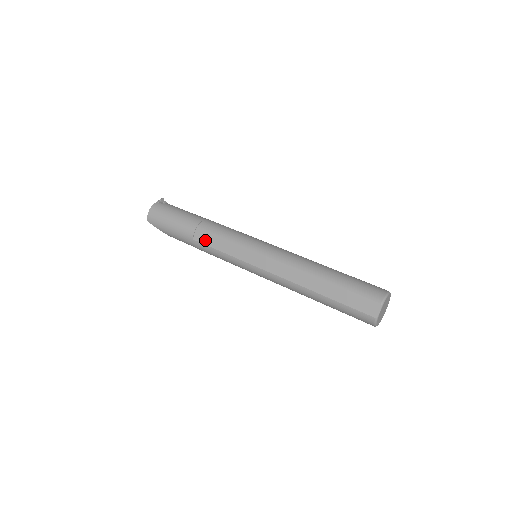
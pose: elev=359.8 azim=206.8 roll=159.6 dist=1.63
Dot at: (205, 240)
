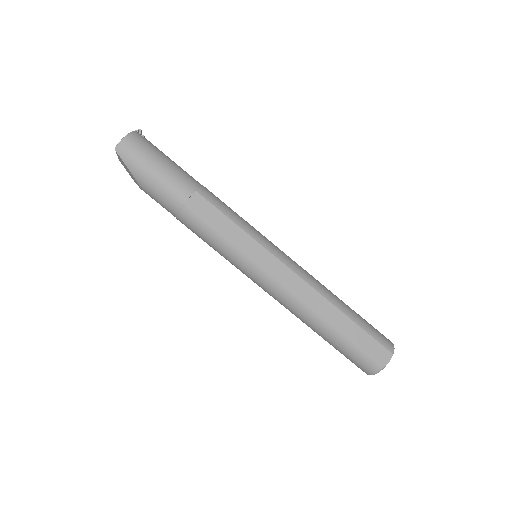
Dot at: (204, 212)
